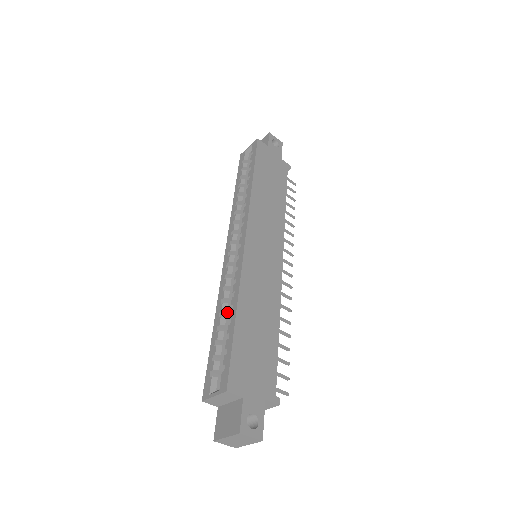
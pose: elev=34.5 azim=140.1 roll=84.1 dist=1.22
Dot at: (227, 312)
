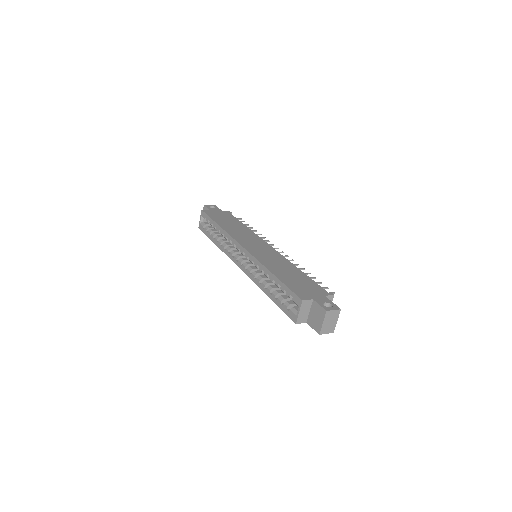
Dot at: (268, 284)
